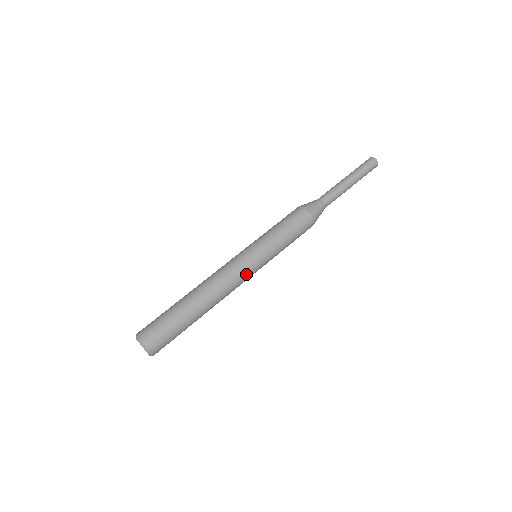
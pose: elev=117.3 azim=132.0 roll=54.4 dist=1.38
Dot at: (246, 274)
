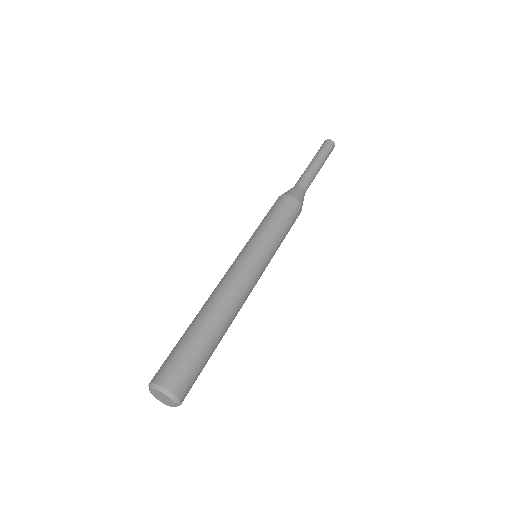
Dot at: (249, 268)
